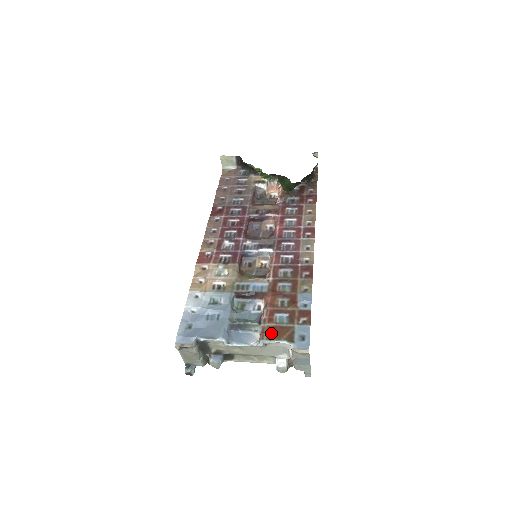
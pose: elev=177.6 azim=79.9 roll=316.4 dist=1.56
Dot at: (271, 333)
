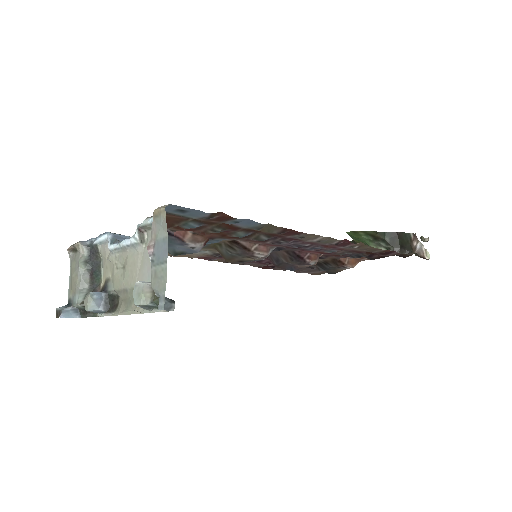
Dot at: occluded
